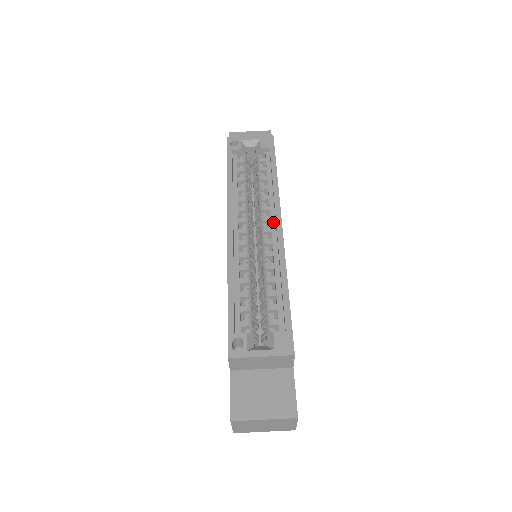
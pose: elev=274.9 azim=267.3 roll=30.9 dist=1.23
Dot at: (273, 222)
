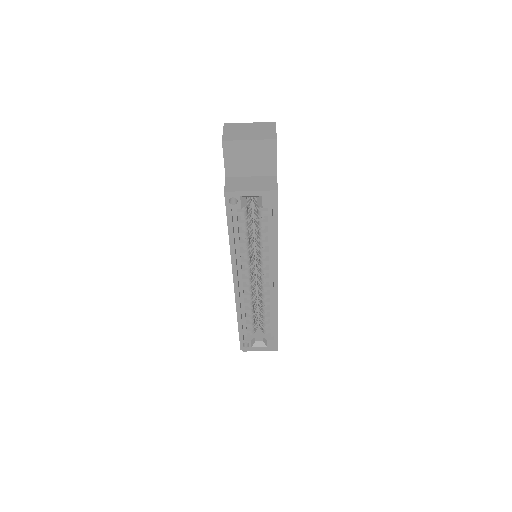
Dot at: (271, 275)
